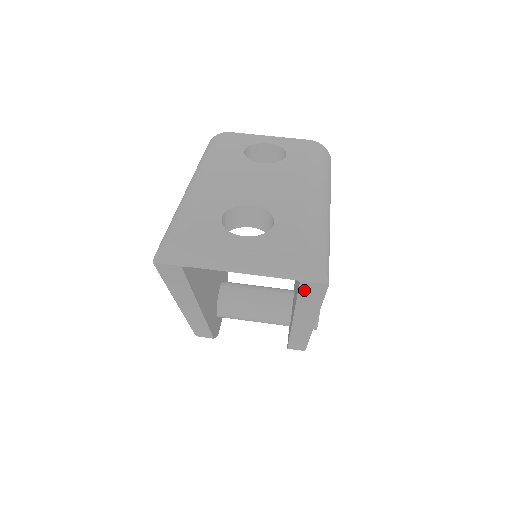
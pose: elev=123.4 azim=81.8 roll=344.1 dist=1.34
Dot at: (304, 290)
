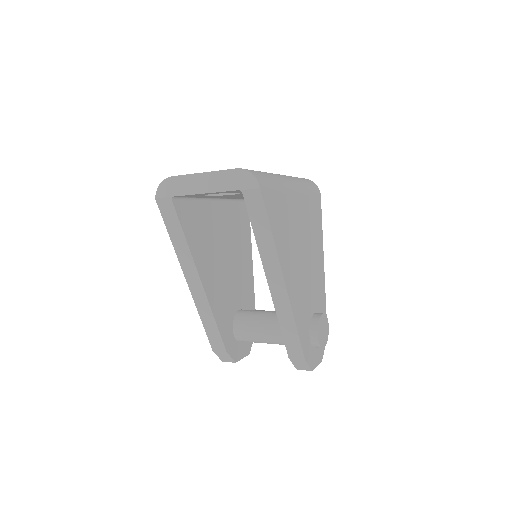
Dot at: (250, 207)
